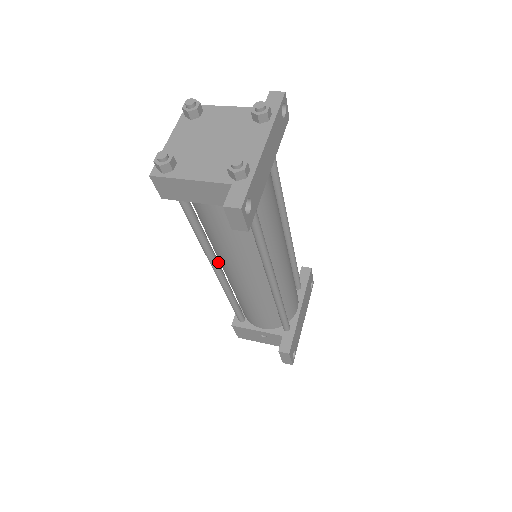
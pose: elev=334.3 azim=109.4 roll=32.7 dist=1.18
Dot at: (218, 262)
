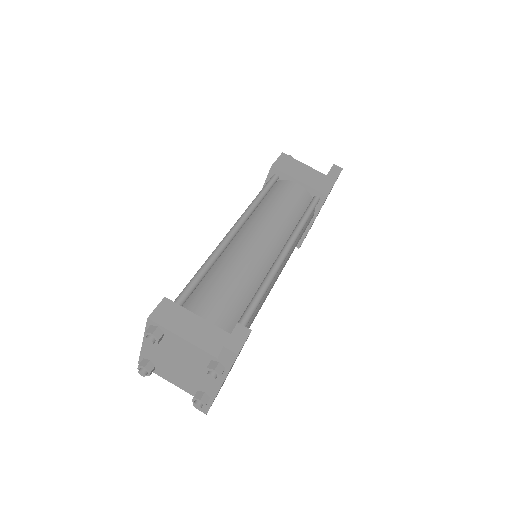
Dot at: occluded
